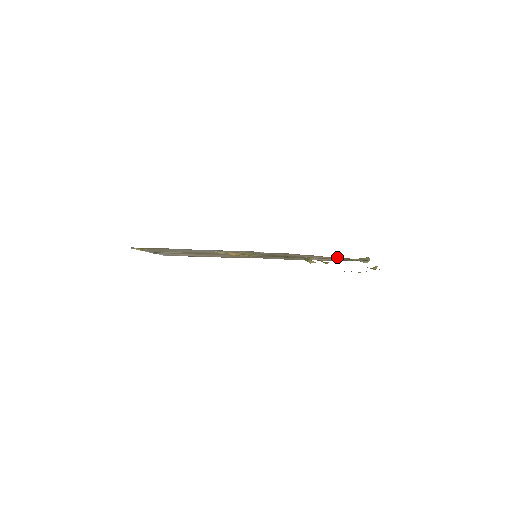
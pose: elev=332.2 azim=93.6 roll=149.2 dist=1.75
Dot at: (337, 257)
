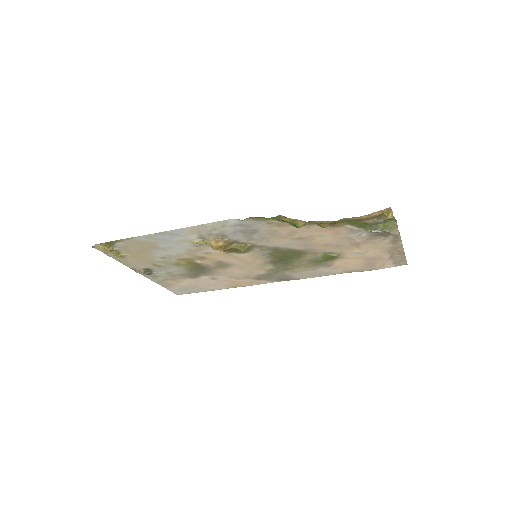
Dot at: (348, 227)
